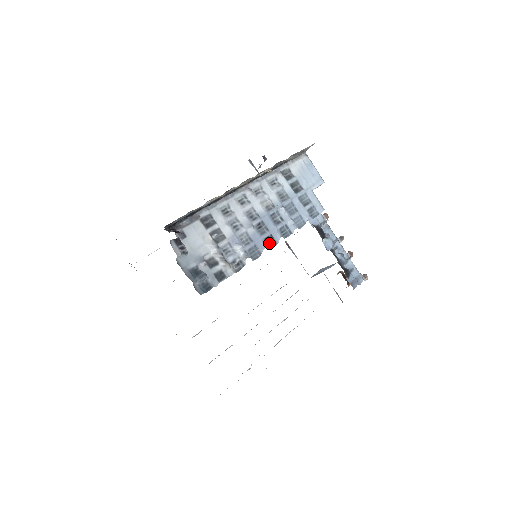
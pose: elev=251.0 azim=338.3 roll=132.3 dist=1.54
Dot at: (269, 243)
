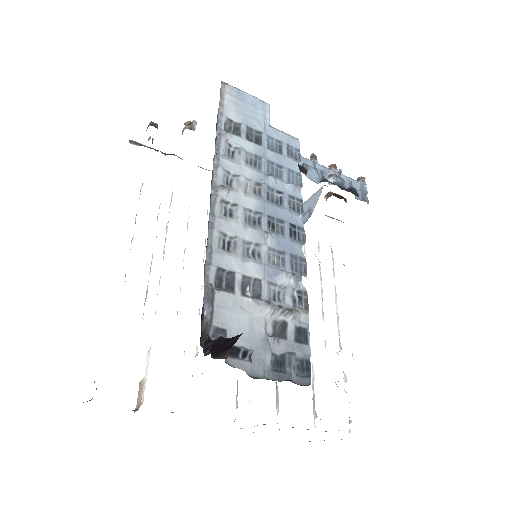
Dot at: (297, 236)
